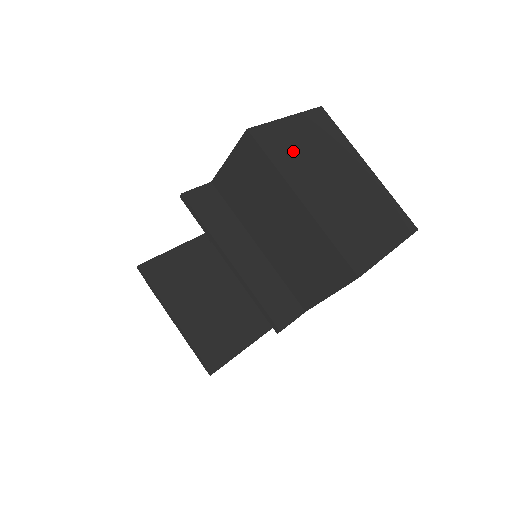
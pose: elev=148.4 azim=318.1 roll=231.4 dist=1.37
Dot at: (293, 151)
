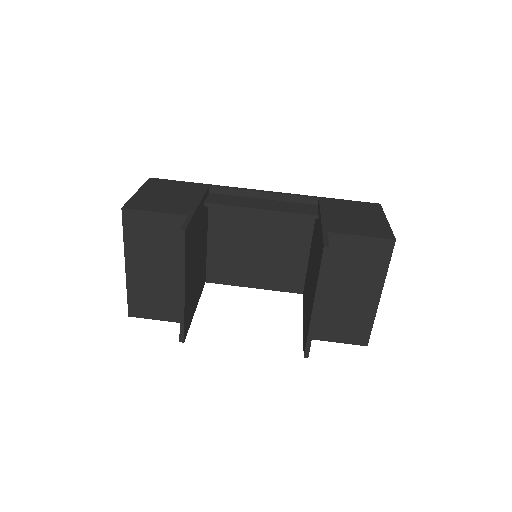
Dot at: occluded
